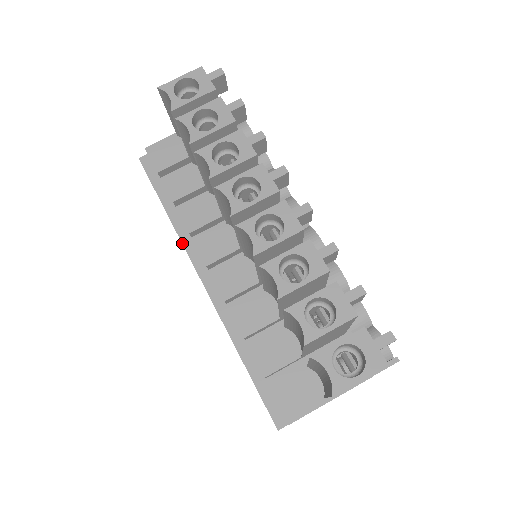
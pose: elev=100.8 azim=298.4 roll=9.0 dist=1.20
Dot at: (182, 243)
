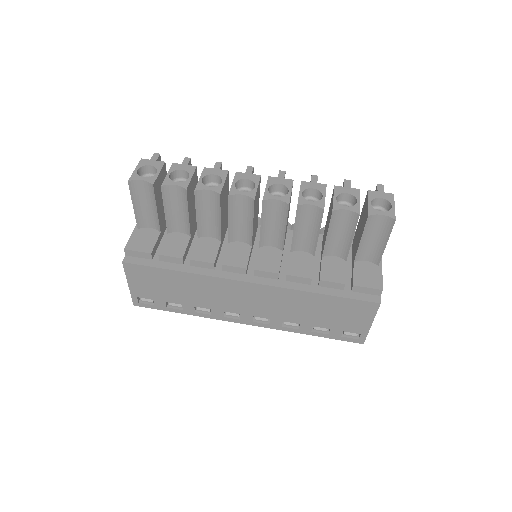
Dot at: (213, 276)
